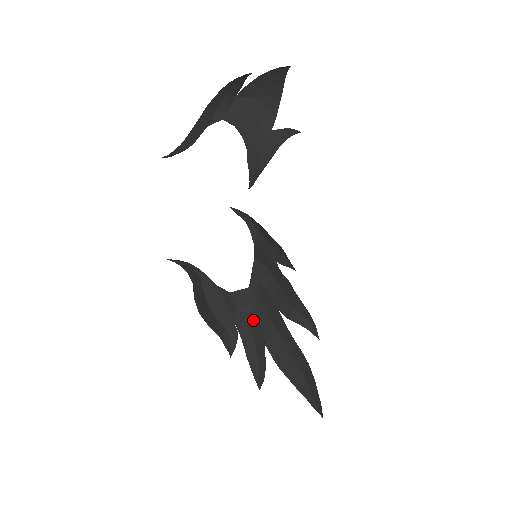
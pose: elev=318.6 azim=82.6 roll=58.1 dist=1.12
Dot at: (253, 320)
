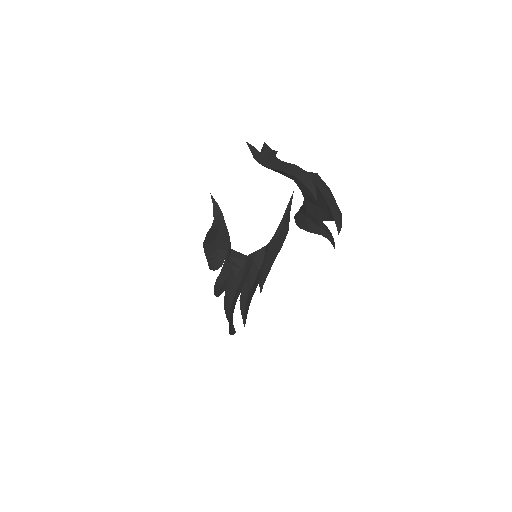
Dot at: (233, 272)
